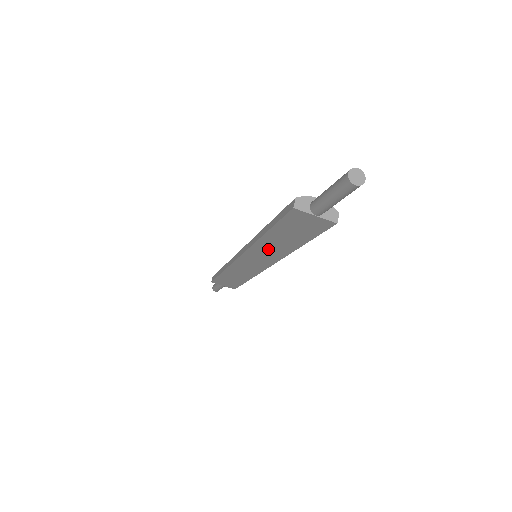
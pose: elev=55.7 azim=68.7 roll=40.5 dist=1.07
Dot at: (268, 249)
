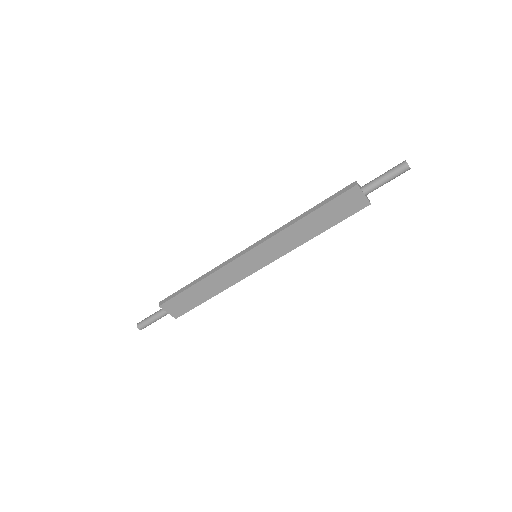
Dot at: (289, 237)
